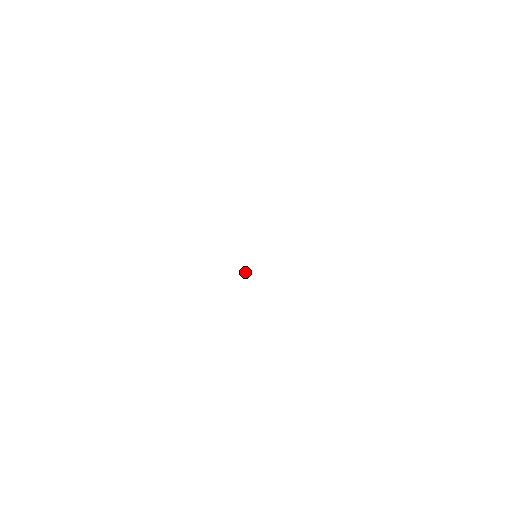
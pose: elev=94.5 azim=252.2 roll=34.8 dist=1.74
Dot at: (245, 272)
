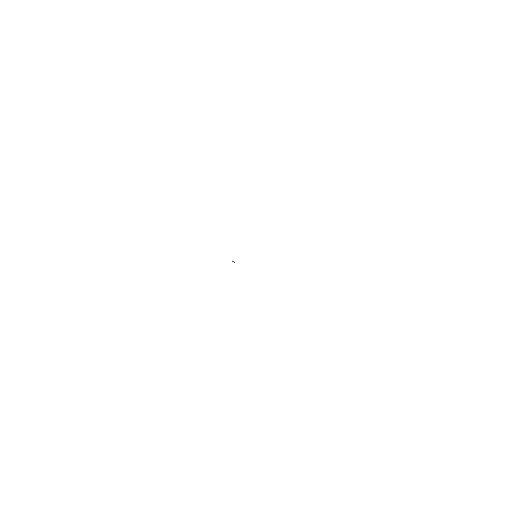
Dot at: occluded
